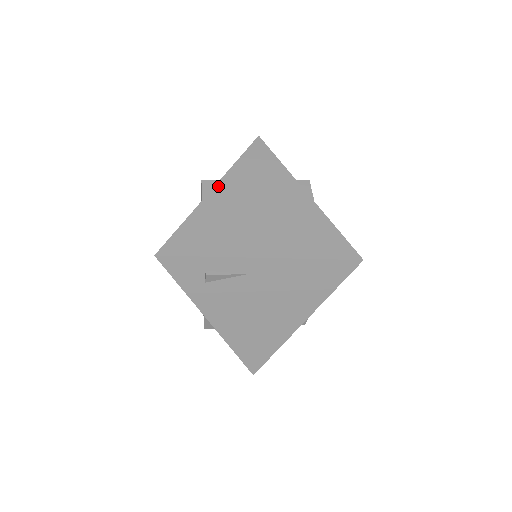
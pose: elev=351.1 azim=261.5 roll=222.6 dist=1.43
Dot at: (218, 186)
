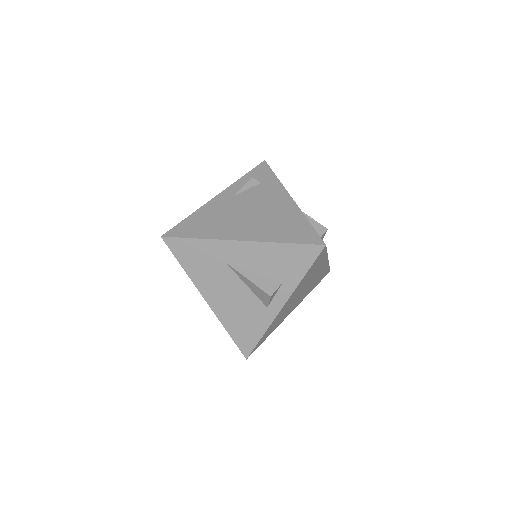
Dot at: occluded
